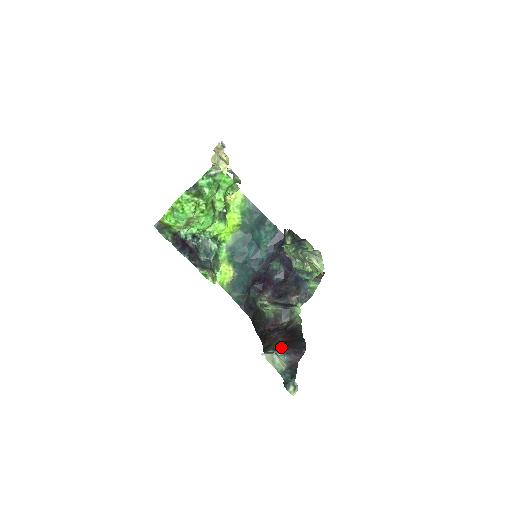
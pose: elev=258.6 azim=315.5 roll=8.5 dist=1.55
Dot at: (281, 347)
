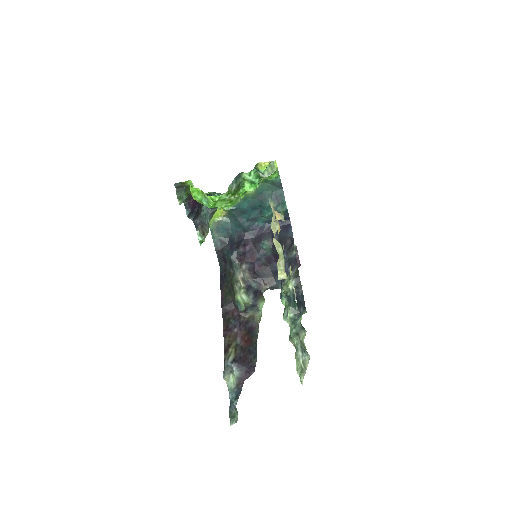
Dot at: (238, 361)
